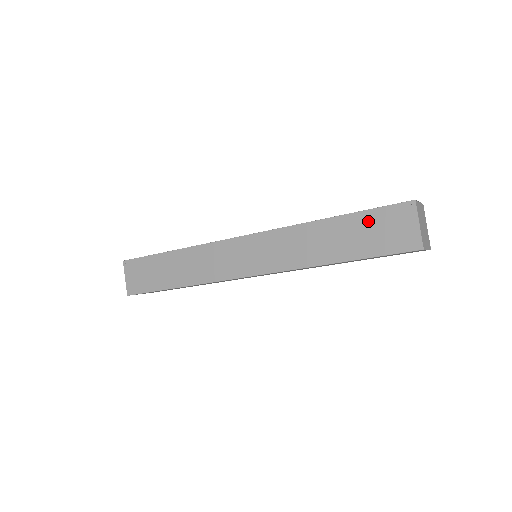
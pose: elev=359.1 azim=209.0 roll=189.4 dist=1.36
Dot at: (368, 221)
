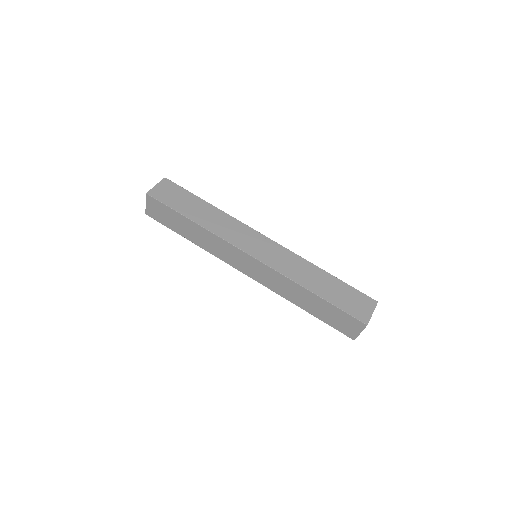
Dot at: (347, 290)
